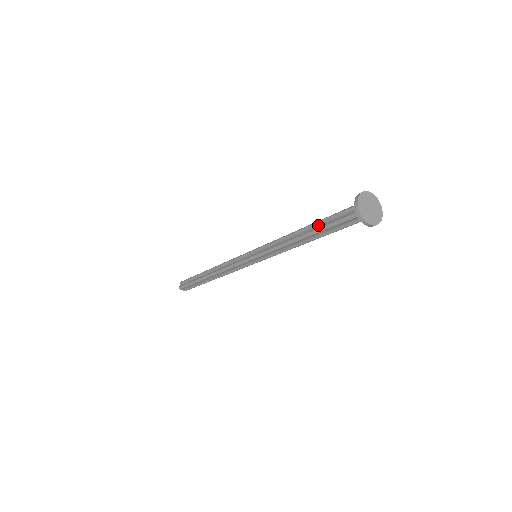
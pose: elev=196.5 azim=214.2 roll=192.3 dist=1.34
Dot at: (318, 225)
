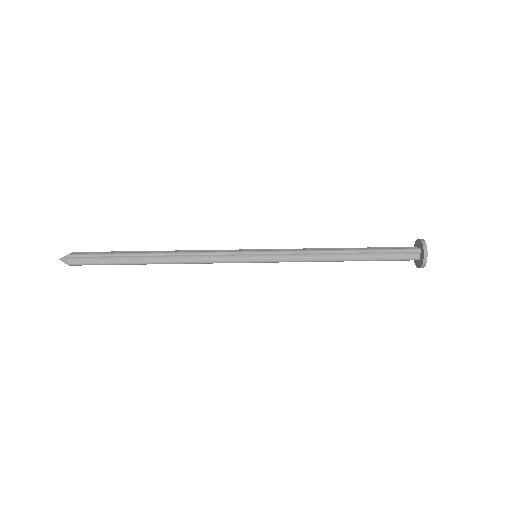
Dot at: (365, 248)
